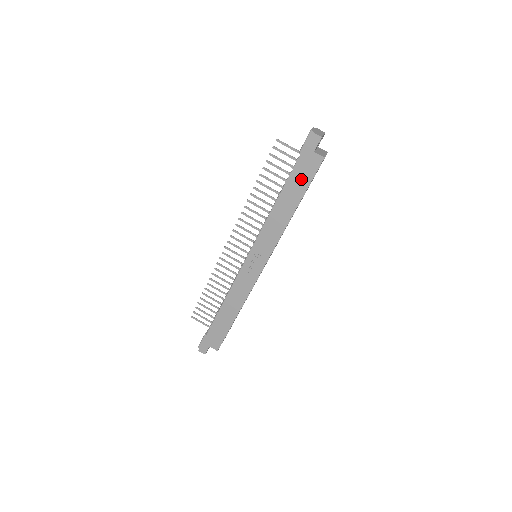
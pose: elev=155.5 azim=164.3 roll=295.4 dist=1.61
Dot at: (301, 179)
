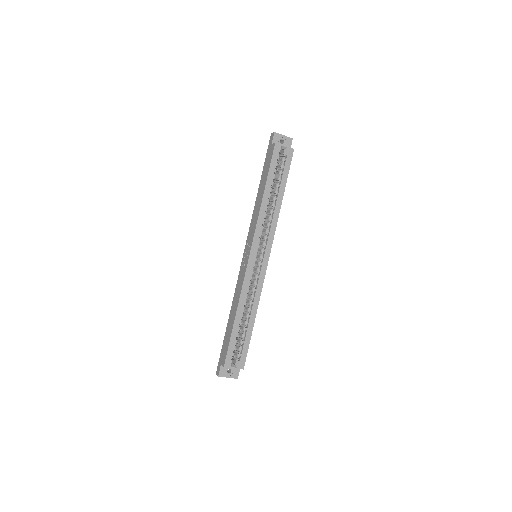
Dot at: (267, 168)
